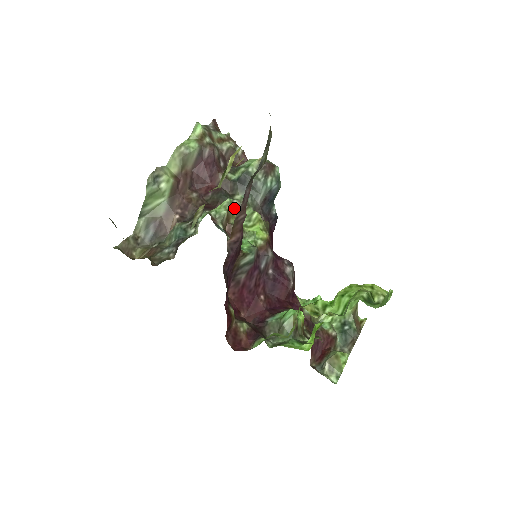
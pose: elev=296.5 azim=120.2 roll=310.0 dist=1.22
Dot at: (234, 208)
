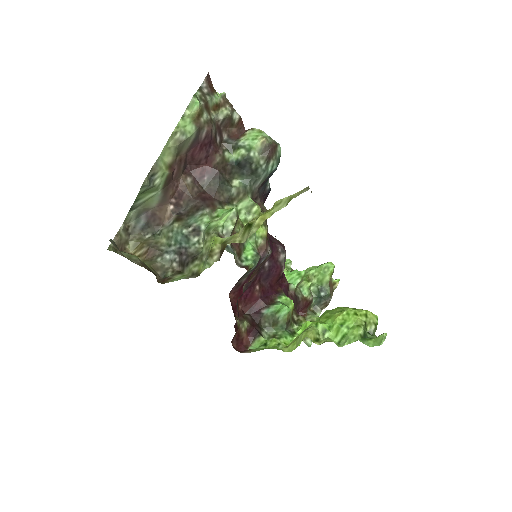
Dot at: (232, 197)
